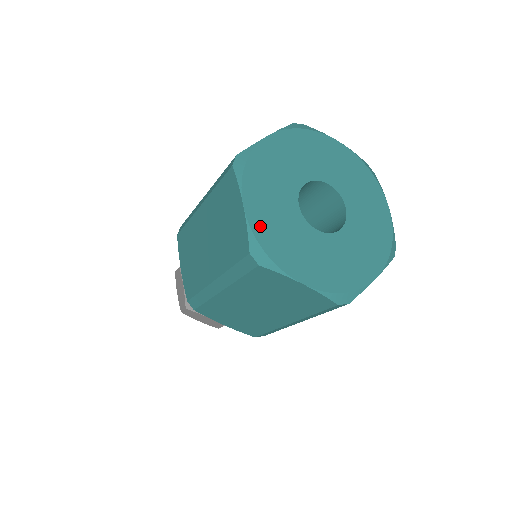
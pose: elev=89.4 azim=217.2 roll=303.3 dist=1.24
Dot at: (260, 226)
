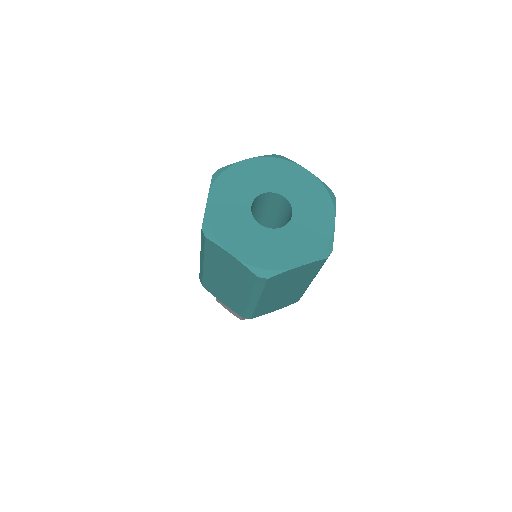
Dot at: (214, 213)
